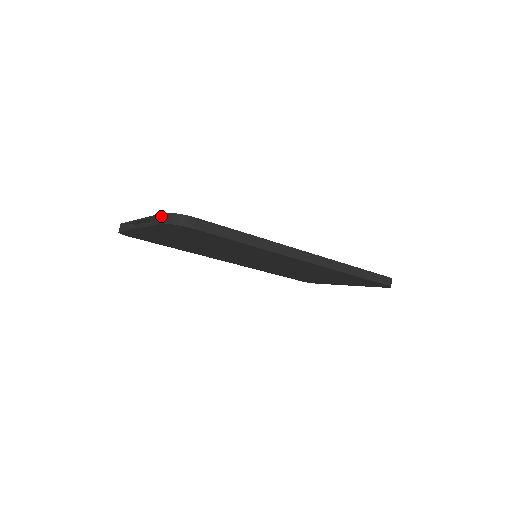
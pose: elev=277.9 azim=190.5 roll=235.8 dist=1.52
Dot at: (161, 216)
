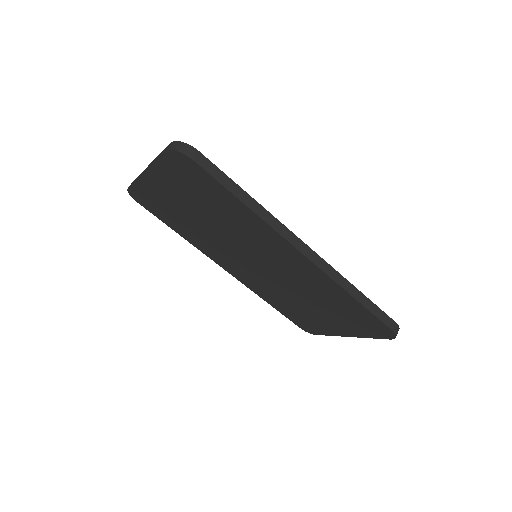
Dot at: (167, 146)
